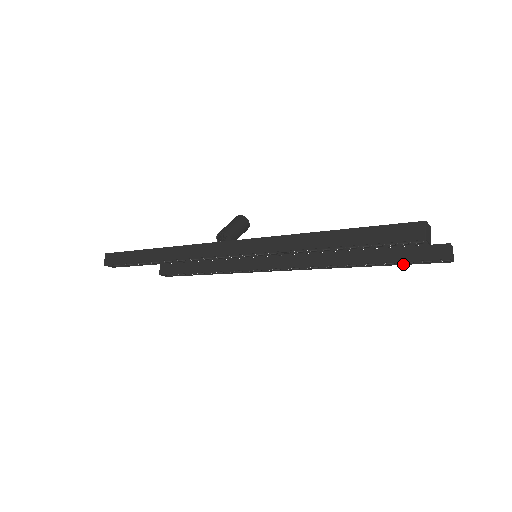
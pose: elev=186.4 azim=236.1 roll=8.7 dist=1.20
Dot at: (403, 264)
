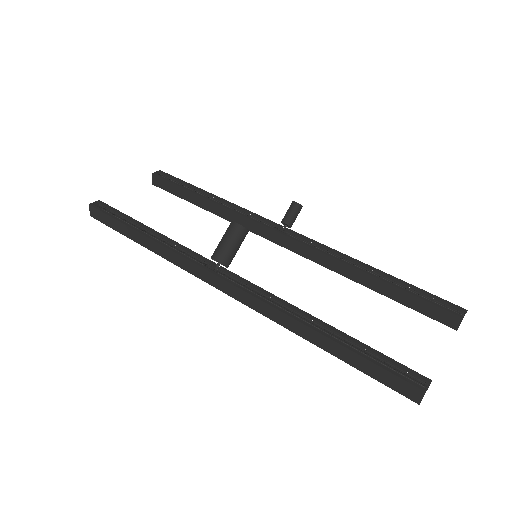
Dot at: occluded
